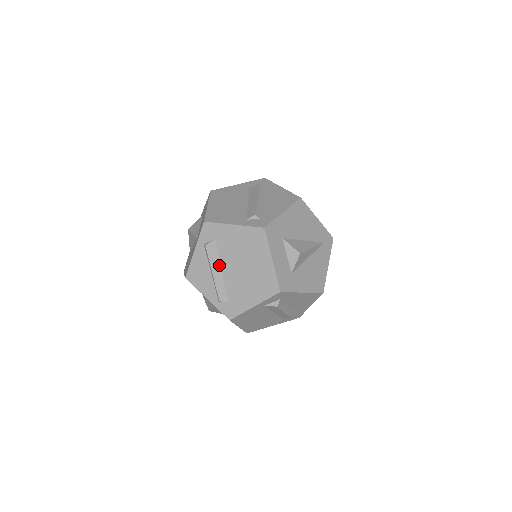
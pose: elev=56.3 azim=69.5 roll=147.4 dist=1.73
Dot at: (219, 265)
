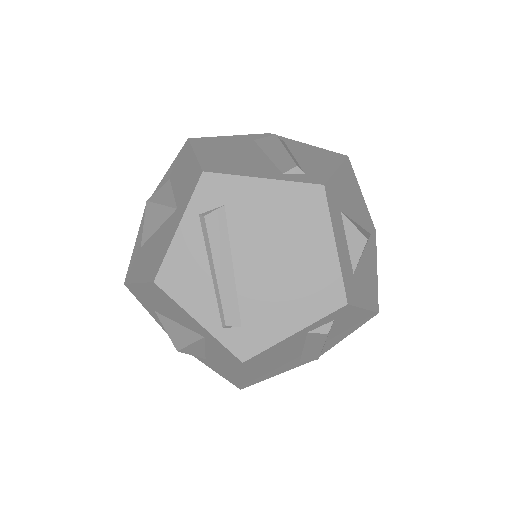
Dot at: (228, 255)
